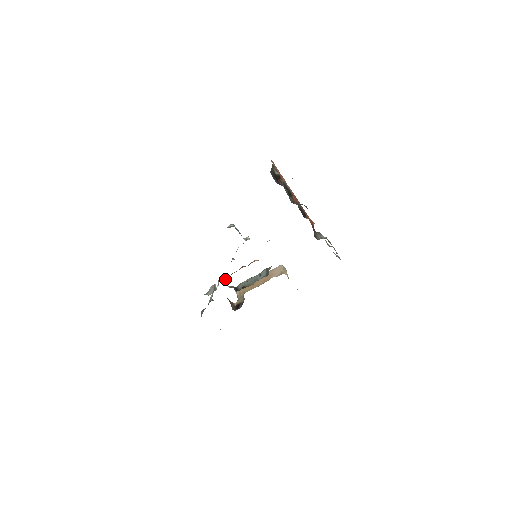
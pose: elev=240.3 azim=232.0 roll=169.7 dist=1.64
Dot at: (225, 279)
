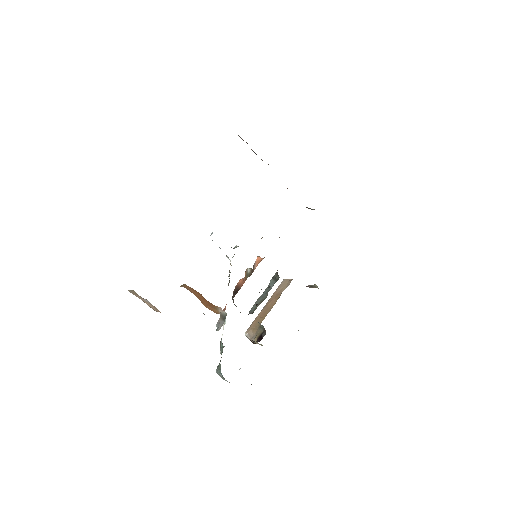
Dot at: (232, 298)
